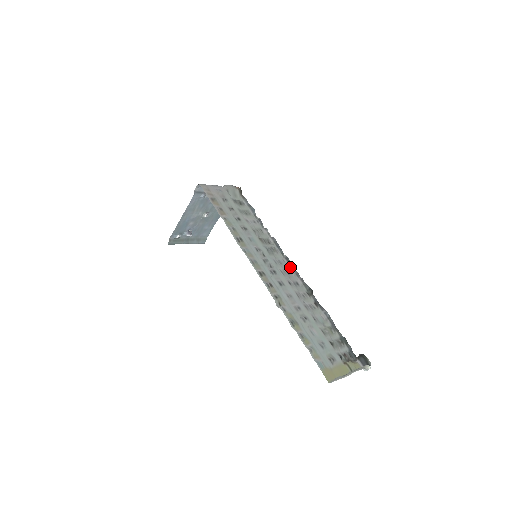
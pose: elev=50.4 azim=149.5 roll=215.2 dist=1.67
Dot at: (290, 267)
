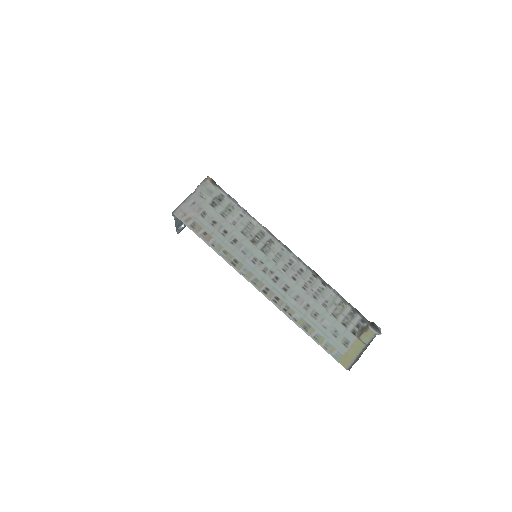
Dot at: (290, 254)
